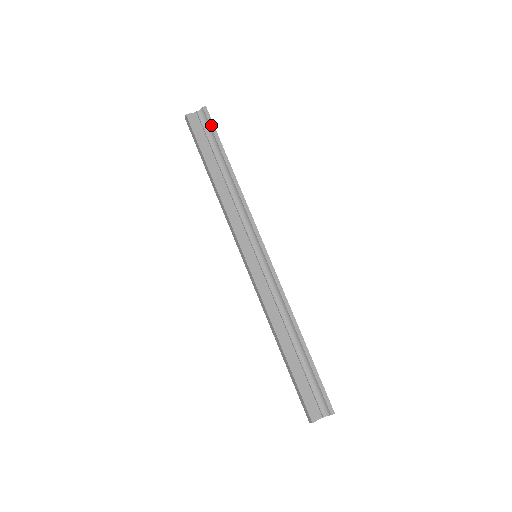
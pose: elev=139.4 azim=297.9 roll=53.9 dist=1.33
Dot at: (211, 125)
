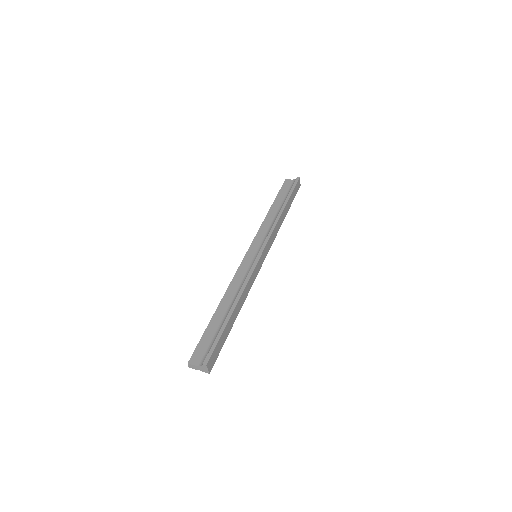
Dot at: (294, 185)
